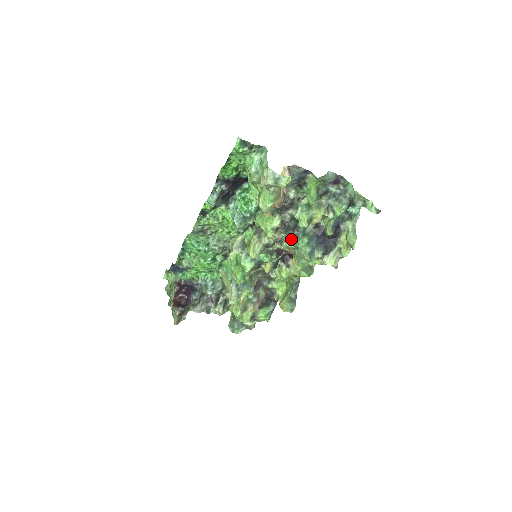
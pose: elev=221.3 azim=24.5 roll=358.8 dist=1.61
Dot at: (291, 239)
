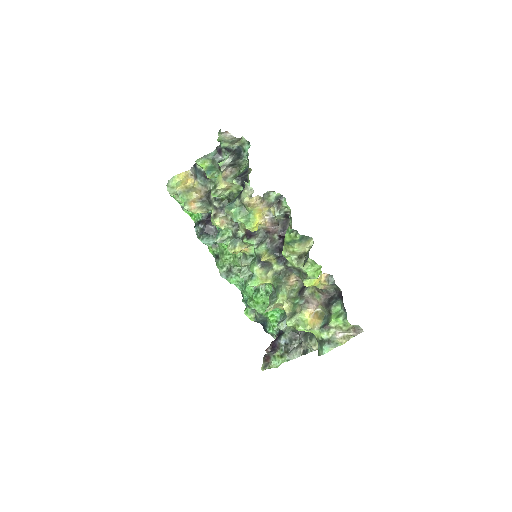
Dot at: occluded
